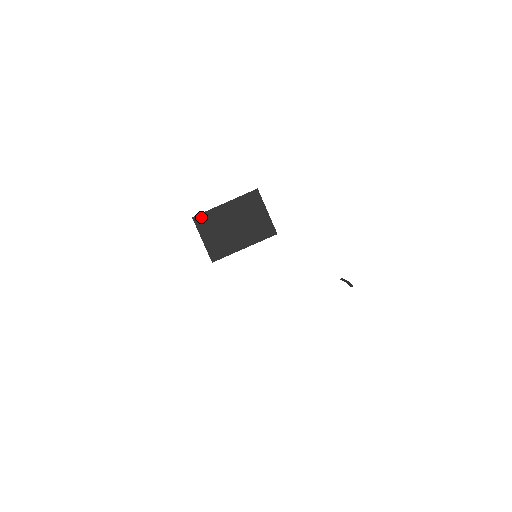
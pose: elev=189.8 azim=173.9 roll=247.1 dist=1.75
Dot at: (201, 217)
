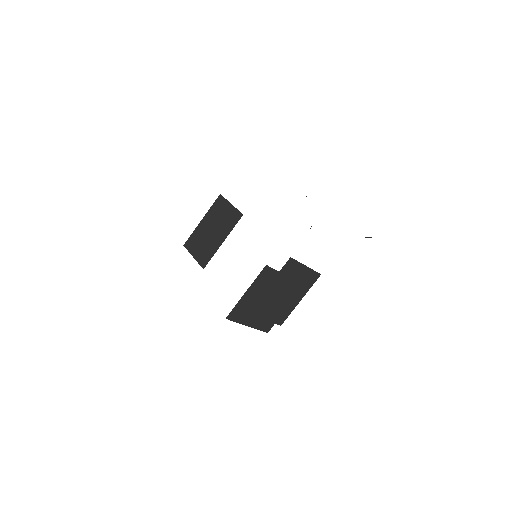
Dot at: (189, 241)
